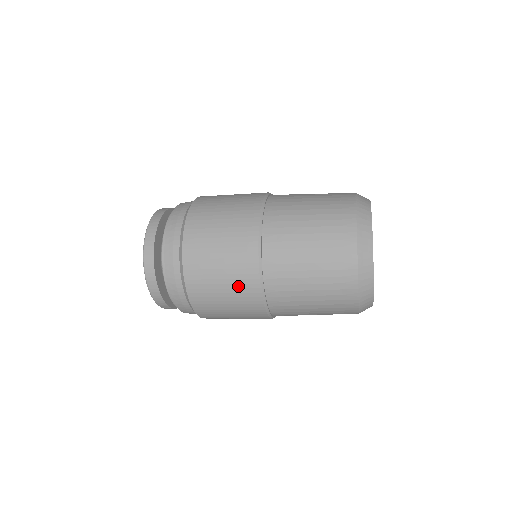
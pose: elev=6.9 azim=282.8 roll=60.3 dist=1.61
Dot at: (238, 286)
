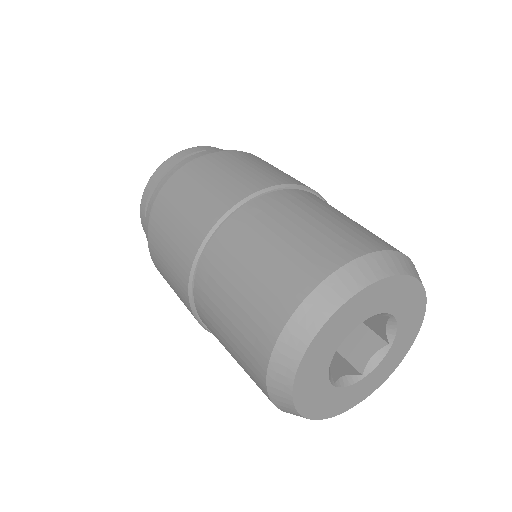
Dot at: occluded
